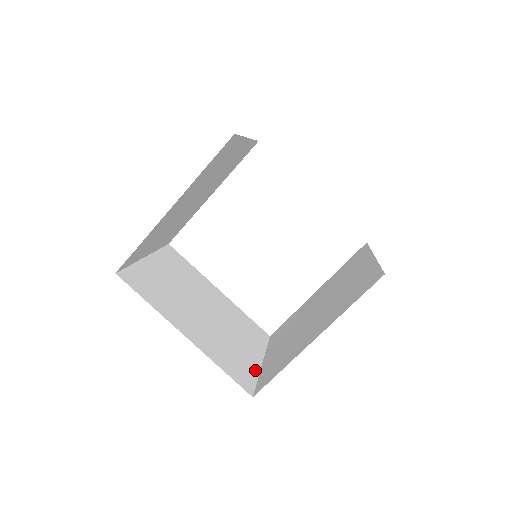
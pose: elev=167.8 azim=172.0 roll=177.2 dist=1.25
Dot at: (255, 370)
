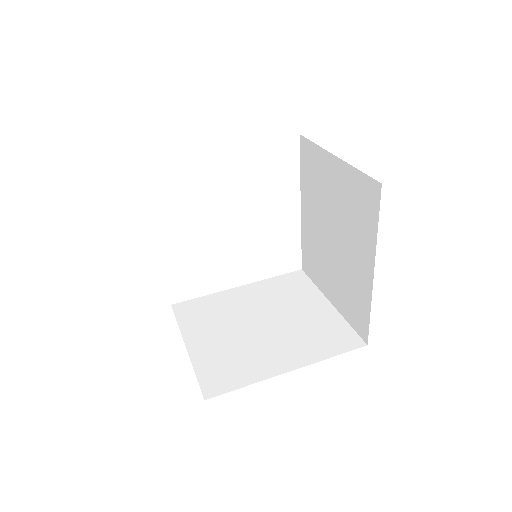
Dot at: occluded
